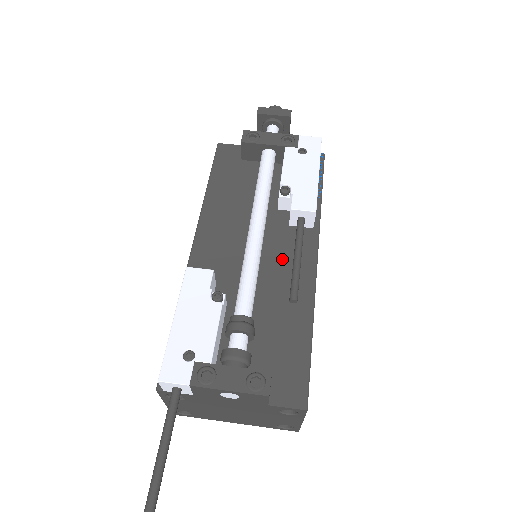
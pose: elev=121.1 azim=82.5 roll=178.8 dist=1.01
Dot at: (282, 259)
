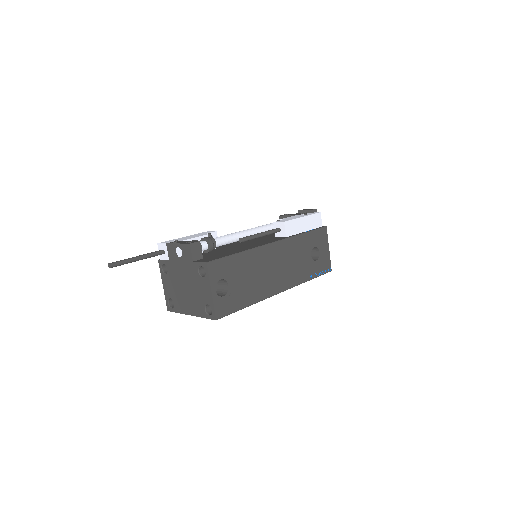
Dot at: (258, 242)
